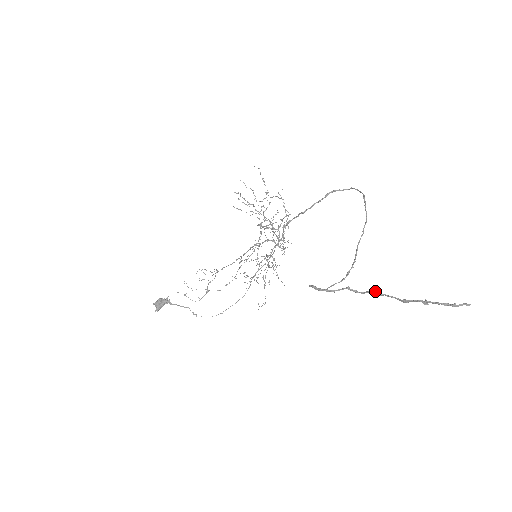
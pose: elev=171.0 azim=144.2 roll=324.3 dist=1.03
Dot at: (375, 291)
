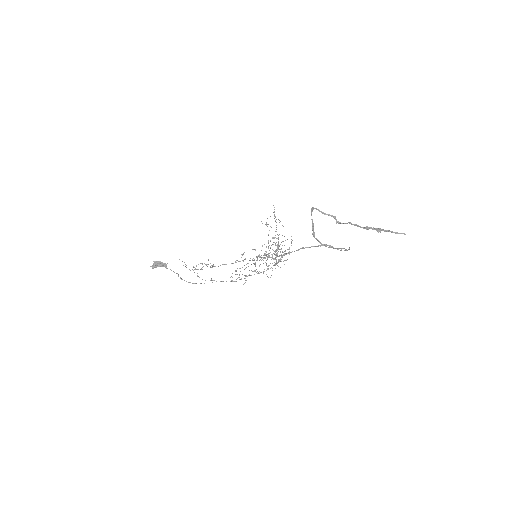
Dot at: occluded
